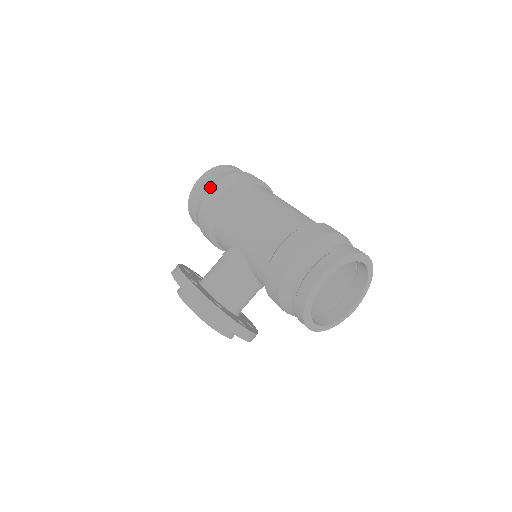
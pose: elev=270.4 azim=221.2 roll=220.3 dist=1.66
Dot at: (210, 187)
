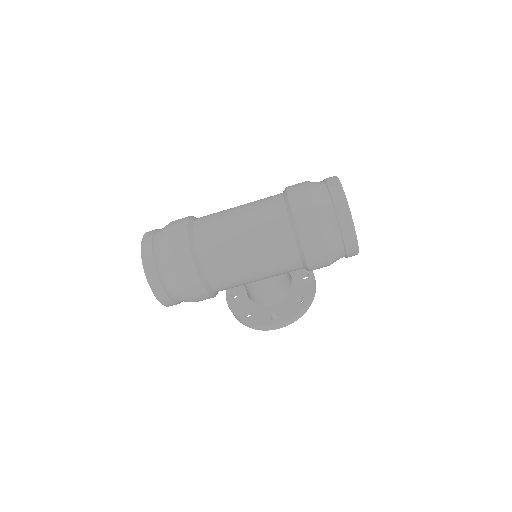
Dot at: (186, 297)
